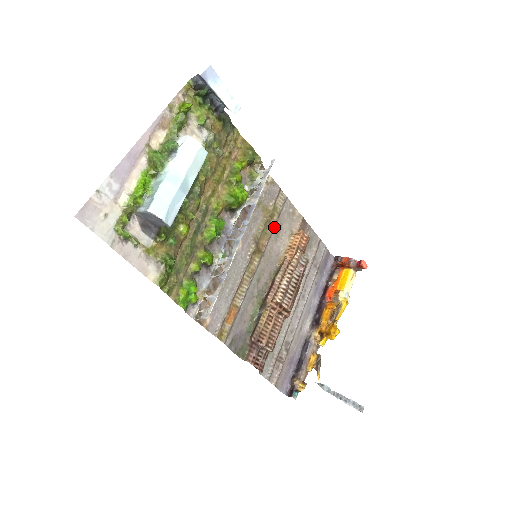
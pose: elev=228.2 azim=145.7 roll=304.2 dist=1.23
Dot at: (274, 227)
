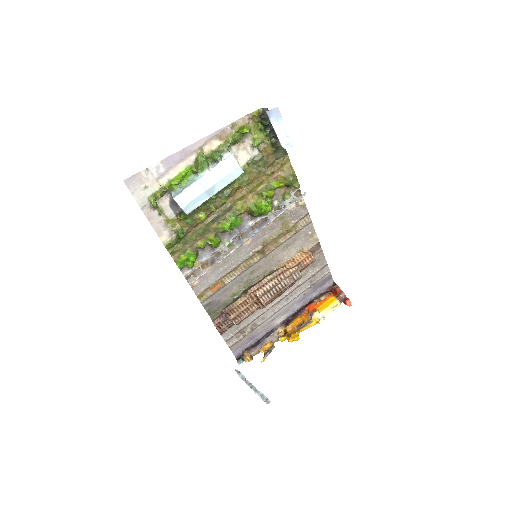
Dot at: (287, 240)
